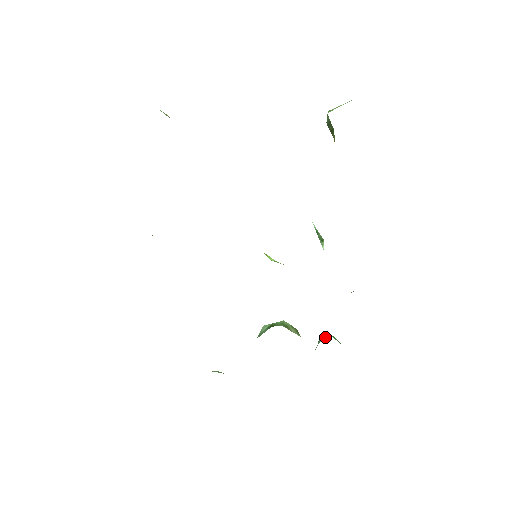
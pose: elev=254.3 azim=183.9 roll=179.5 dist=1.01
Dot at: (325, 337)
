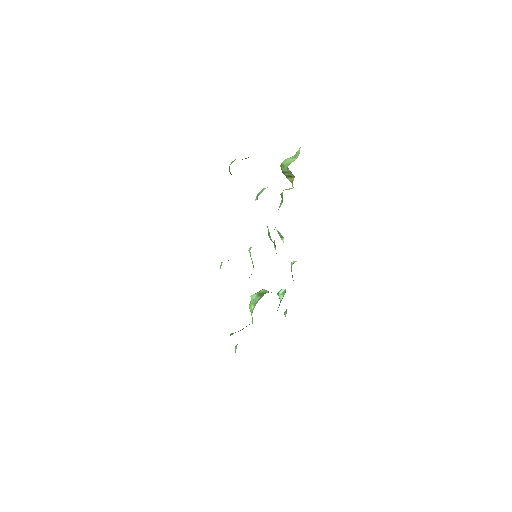
Dot at: (282, 291)
